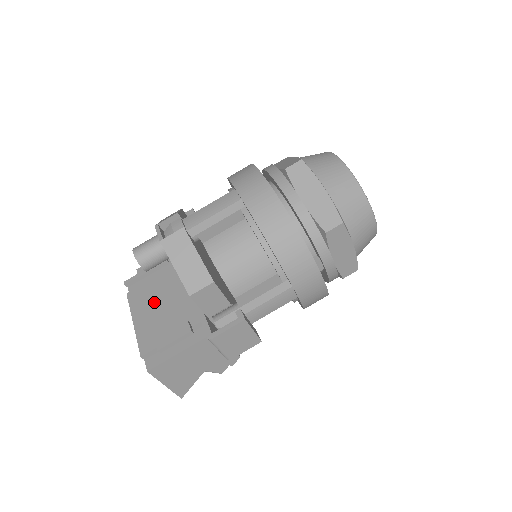
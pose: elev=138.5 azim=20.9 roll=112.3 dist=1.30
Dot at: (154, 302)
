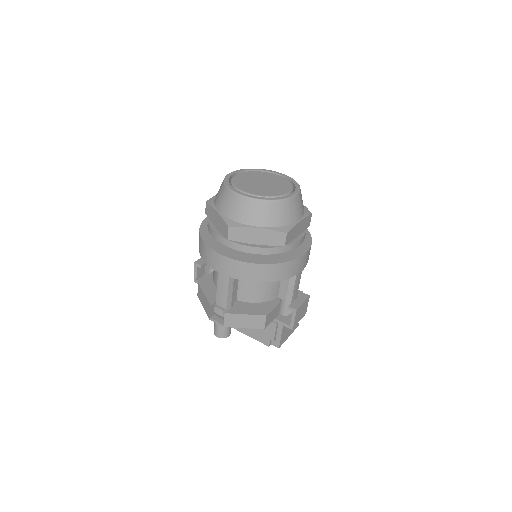
Dot at: occluded
